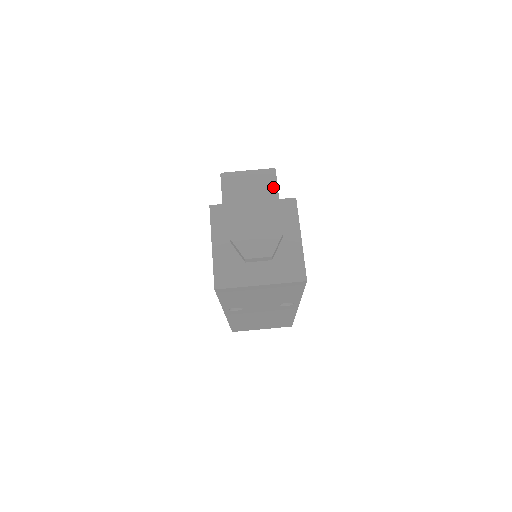
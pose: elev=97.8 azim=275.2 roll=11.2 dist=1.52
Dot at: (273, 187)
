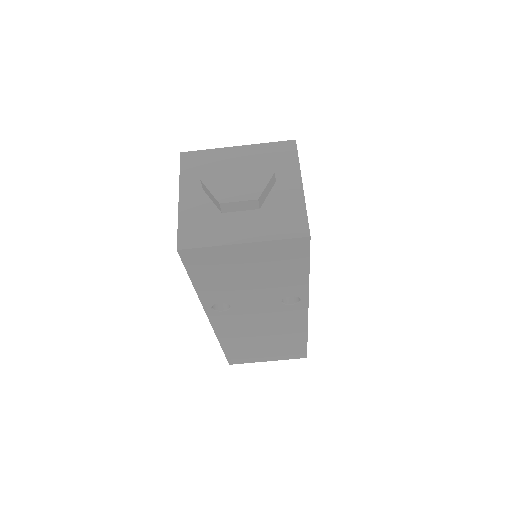
Dot at: occluded
